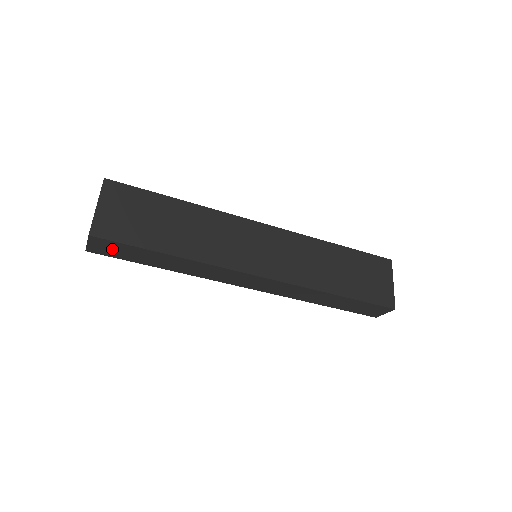
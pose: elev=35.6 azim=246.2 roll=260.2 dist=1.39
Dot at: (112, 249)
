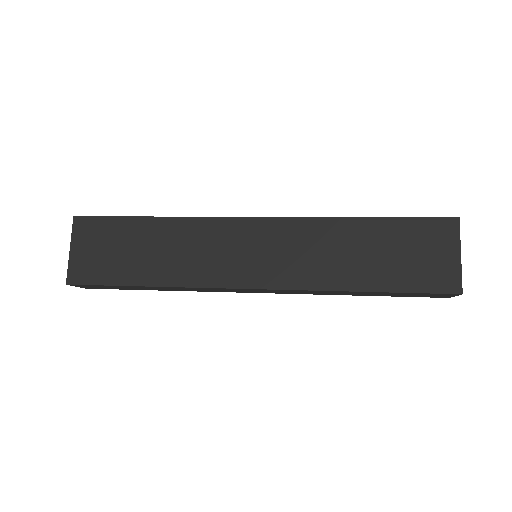
Dot at: (99, 287)
